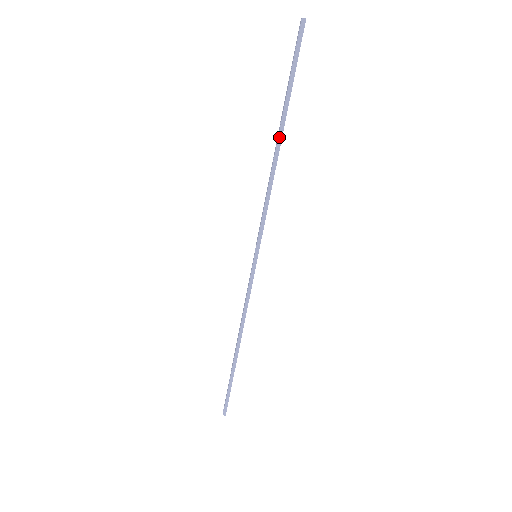
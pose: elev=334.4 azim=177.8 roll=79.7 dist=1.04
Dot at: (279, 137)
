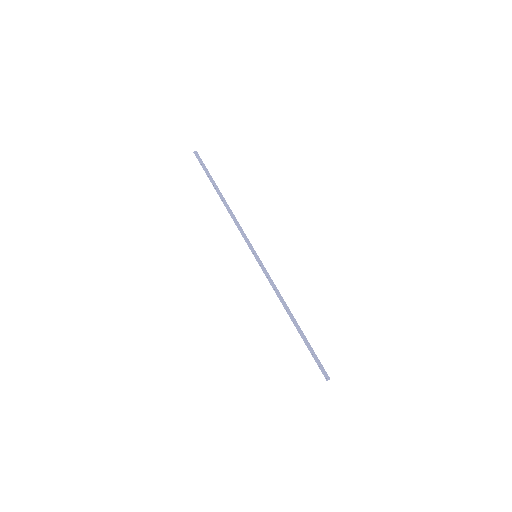
Dot at: (220, 196)
